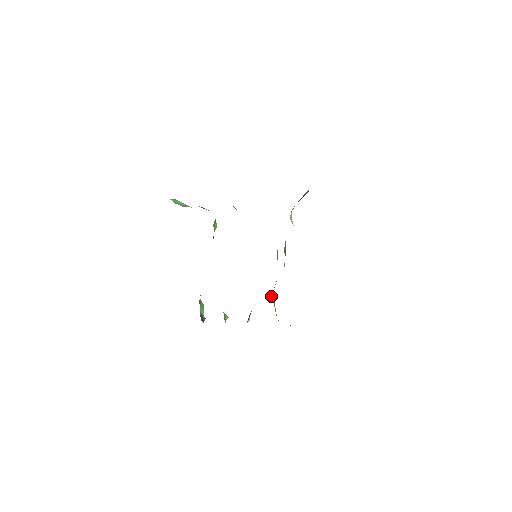
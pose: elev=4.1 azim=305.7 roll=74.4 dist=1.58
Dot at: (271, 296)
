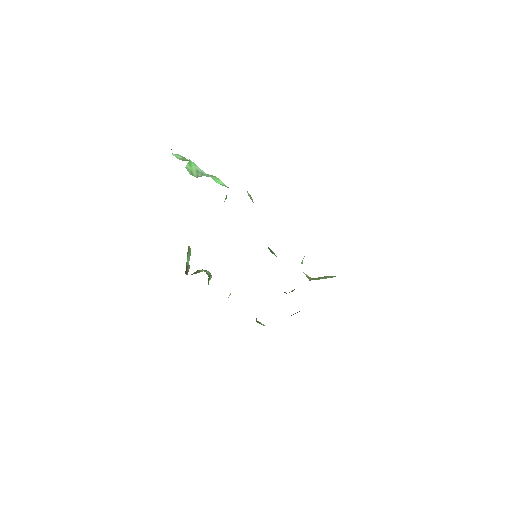
Dot at: occluded
